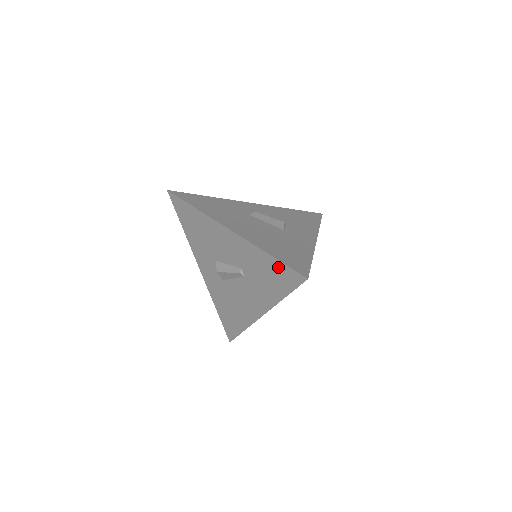
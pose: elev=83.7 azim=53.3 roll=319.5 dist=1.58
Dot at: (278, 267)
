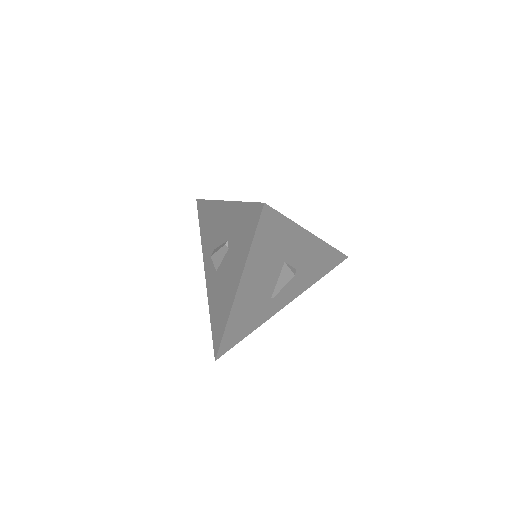
Dot at: (248, 211)
